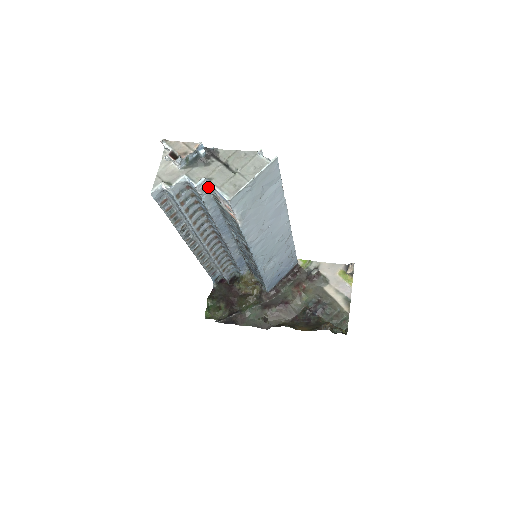
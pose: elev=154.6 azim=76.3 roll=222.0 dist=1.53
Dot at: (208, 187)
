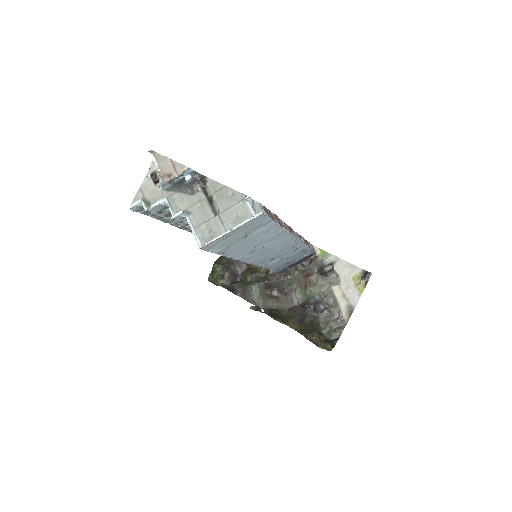
Dot at: occluded
